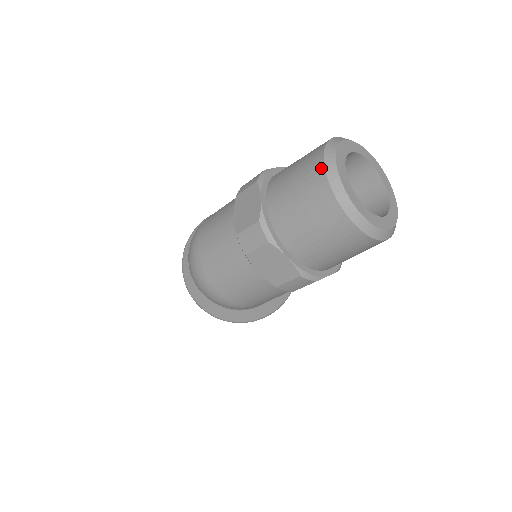
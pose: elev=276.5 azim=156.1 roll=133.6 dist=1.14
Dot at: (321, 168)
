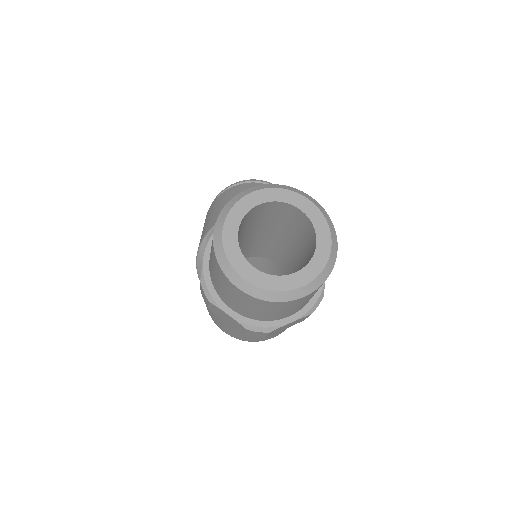
Dot at: (240, 292)
